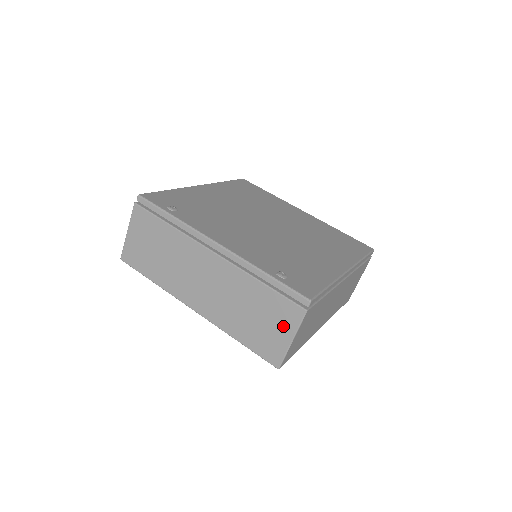
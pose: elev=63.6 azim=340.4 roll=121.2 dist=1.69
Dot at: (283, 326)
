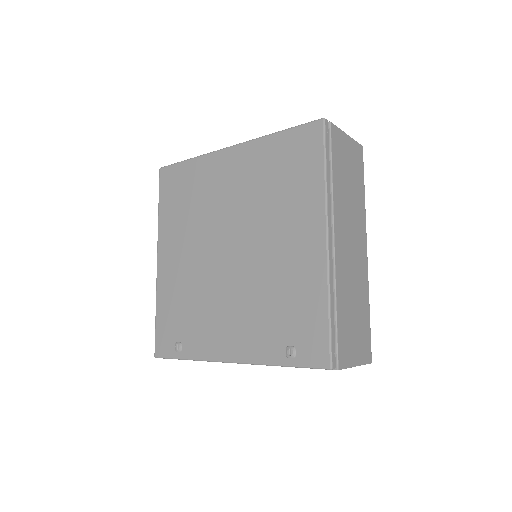
Dot at: occluded
